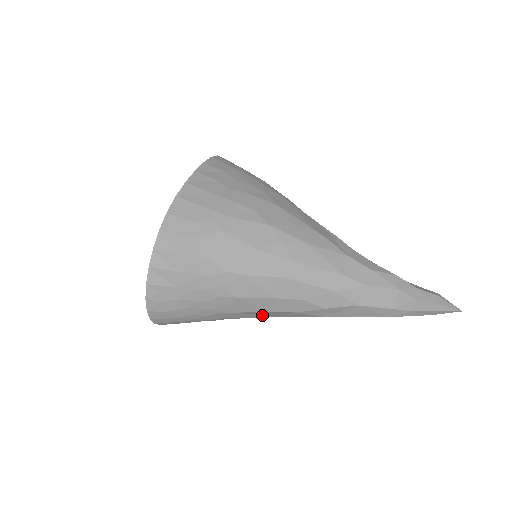
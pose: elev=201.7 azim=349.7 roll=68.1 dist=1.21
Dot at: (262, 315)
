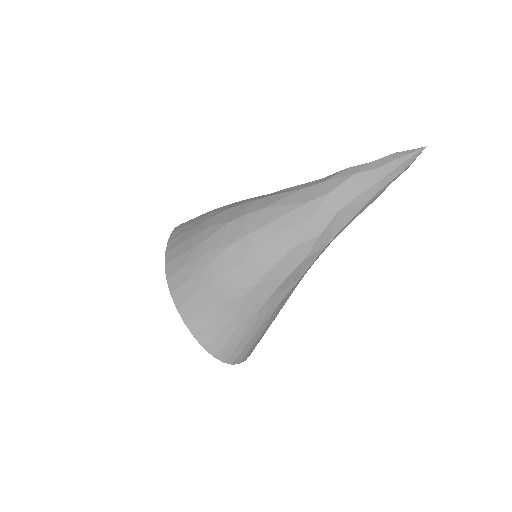
Dot at: (290, 286)
